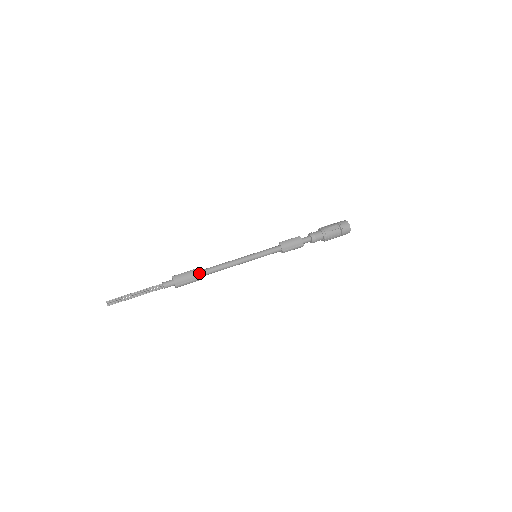
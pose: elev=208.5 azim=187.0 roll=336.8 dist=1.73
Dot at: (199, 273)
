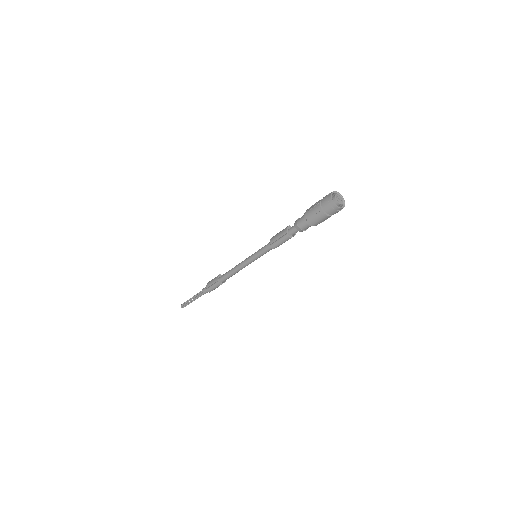
Dot at: (220, 277)
